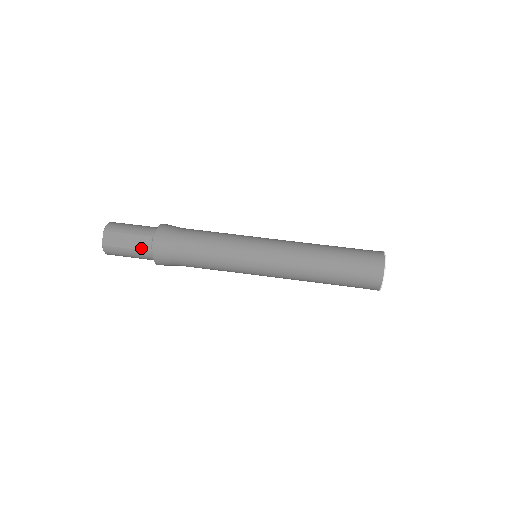
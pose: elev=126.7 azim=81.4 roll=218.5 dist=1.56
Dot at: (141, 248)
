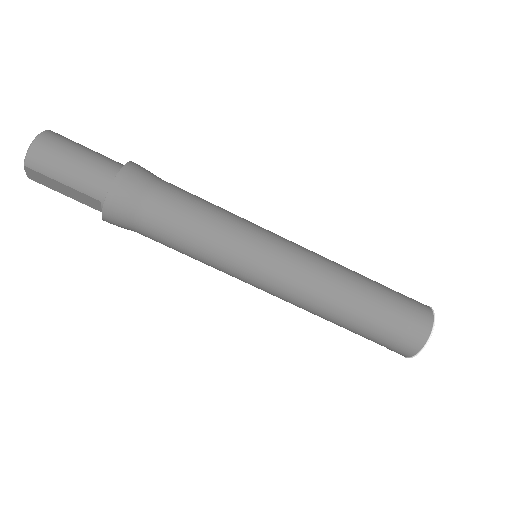
Dot at: (86, 204)
